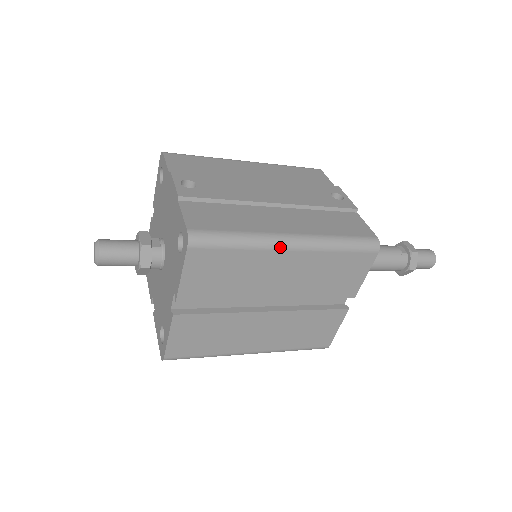
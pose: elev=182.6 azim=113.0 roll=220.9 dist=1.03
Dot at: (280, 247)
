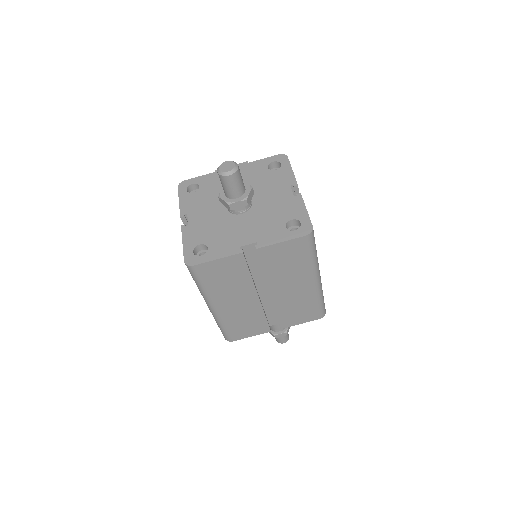
Dot at: occluded
